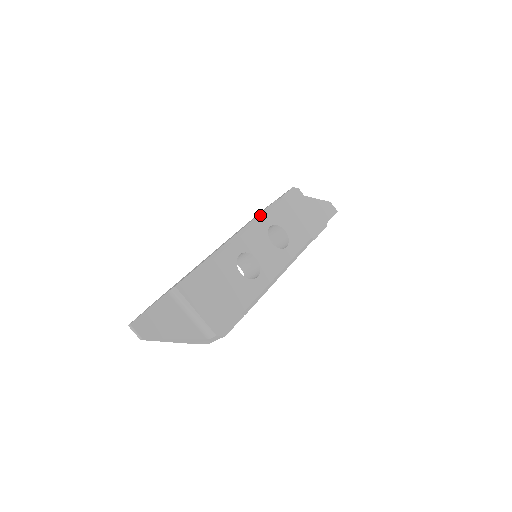
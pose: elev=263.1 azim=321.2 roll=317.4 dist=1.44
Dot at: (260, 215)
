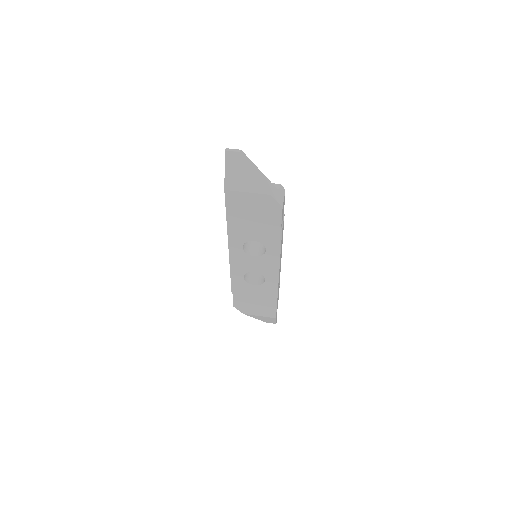
Dot at: occluded
